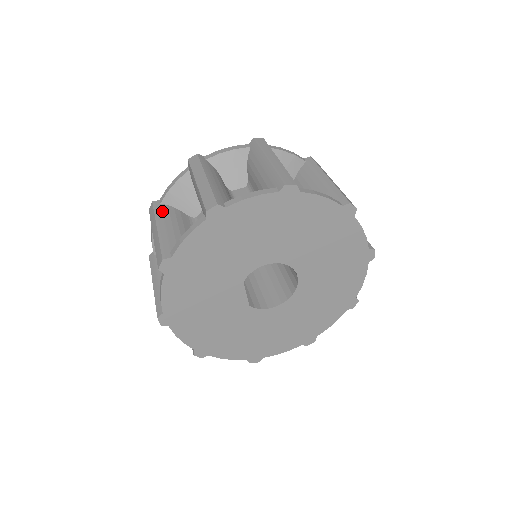
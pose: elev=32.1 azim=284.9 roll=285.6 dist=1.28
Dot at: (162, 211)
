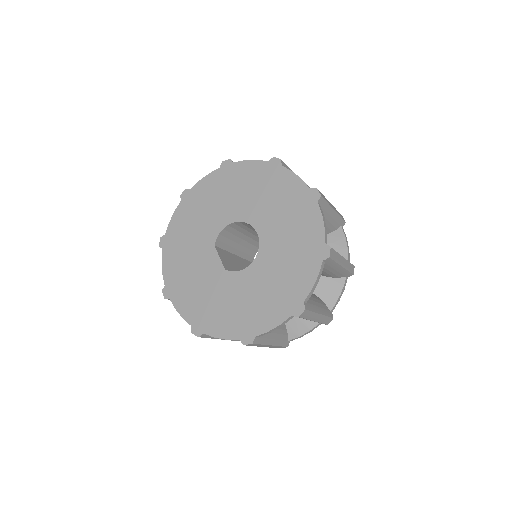
Dot at: occluded
